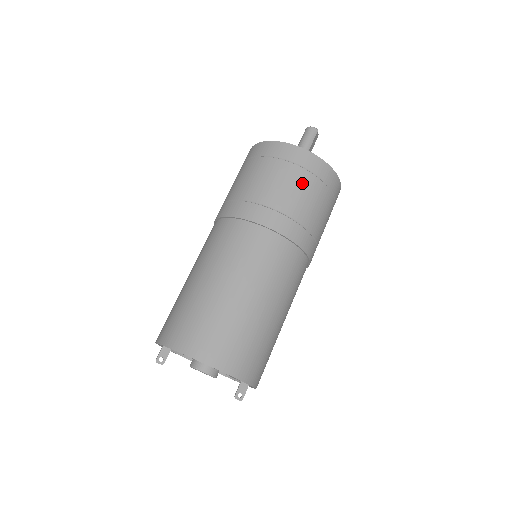
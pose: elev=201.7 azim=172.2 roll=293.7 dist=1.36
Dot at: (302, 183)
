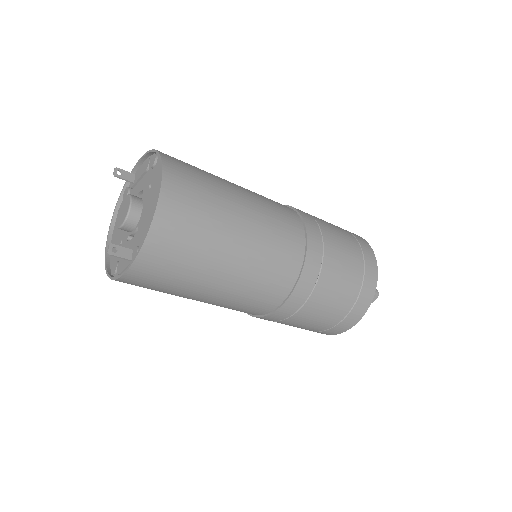
Dot at: (352, 253)
